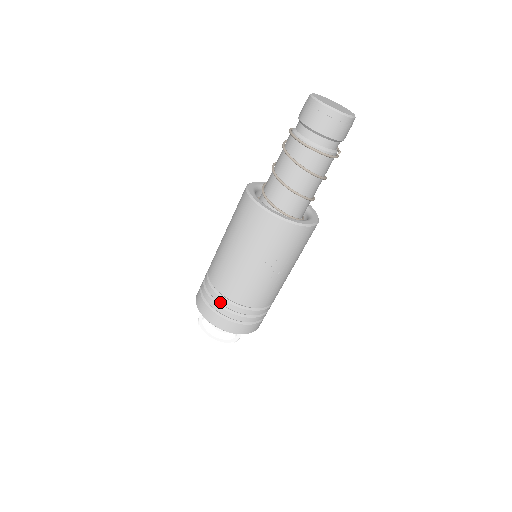
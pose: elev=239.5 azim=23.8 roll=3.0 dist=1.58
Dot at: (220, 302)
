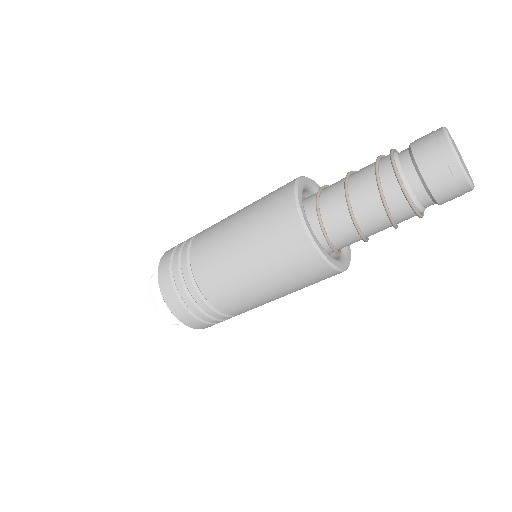
Dot at: (224, 319)
